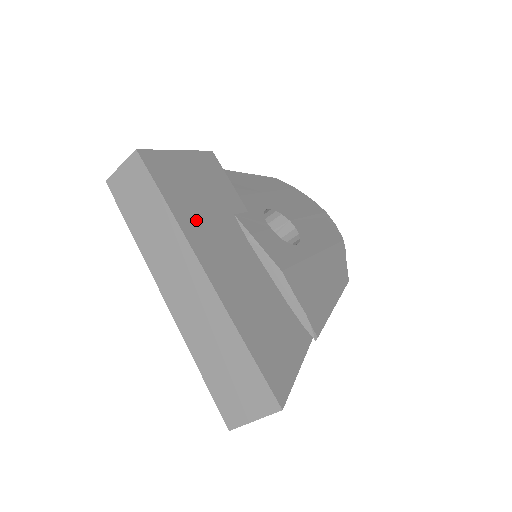
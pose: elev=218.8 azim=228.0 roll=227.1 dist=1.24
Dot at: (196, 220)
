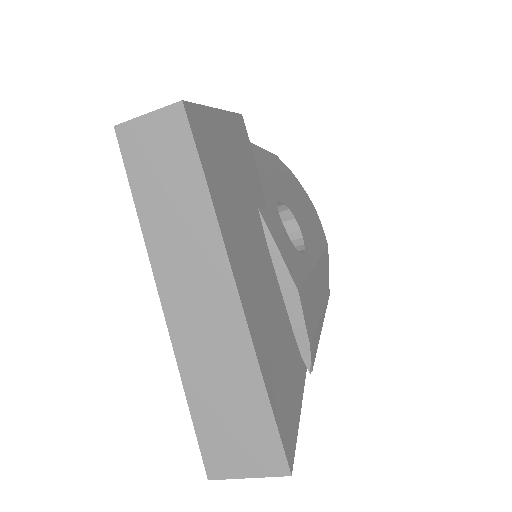
Dot at: (232, 218)
